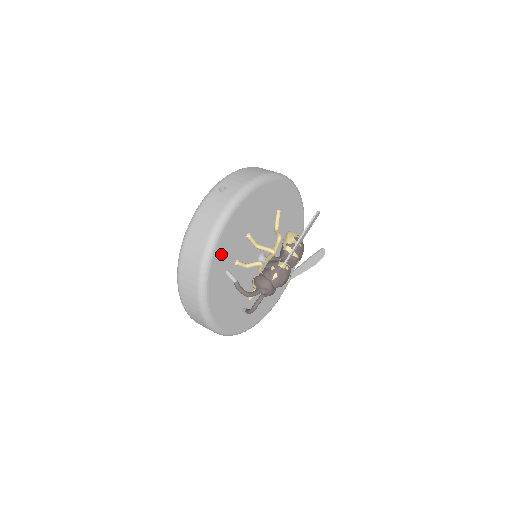
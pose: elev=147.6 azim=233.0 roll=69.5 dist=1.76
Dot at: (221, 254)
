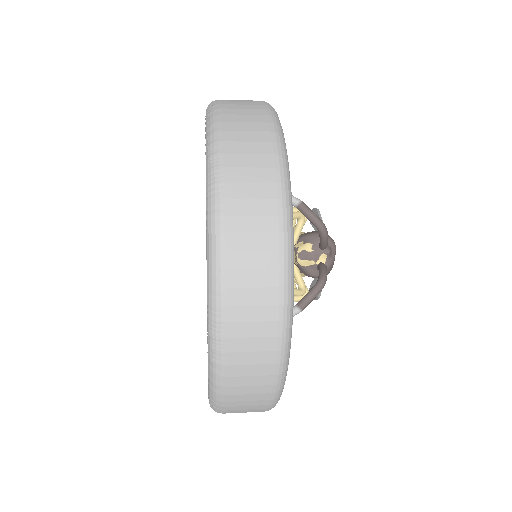
Dot at: occluded
